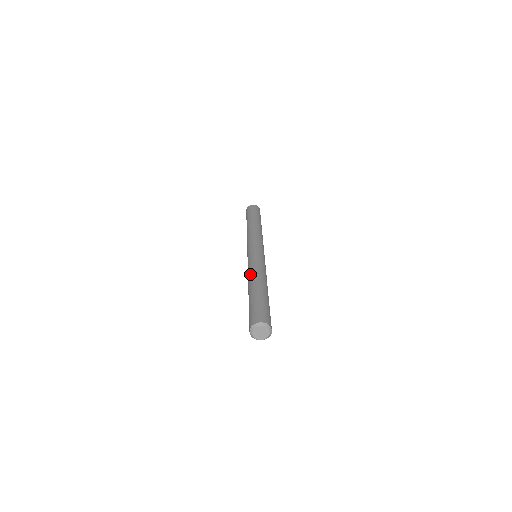
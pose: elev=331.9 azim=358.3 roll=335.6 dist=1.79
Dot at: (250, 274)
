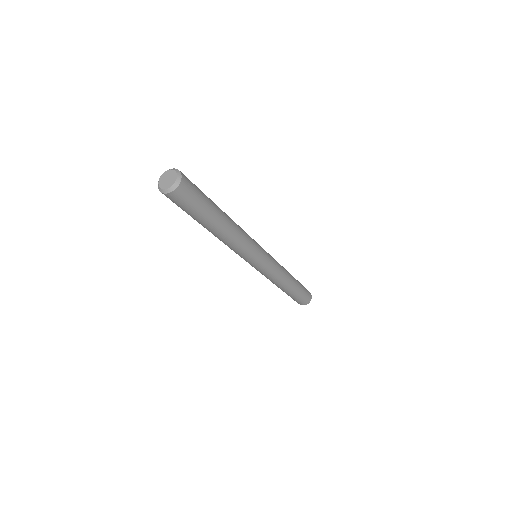
Dot at: occluded
